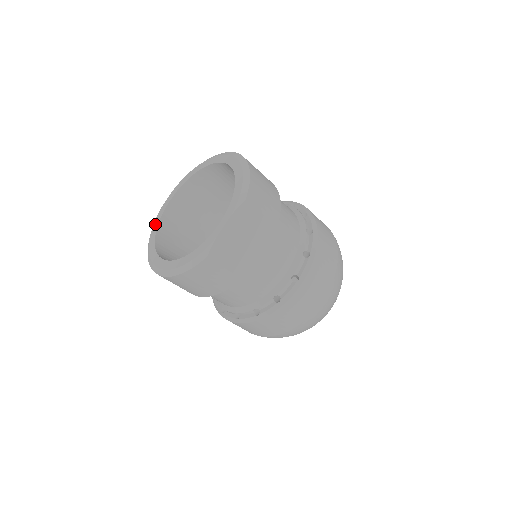
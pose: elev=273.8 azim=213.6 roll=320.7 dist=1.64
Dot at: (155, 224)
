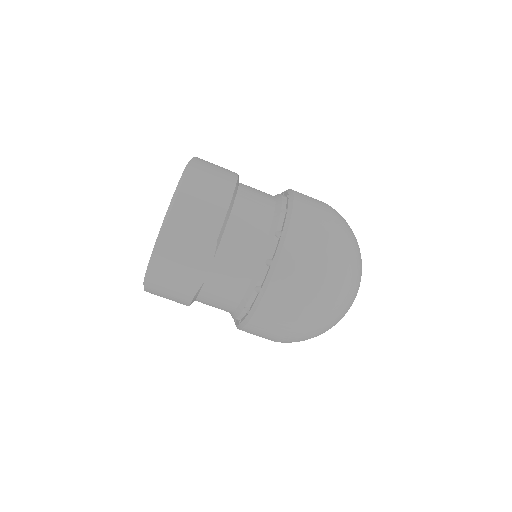
Dot at: occluded
